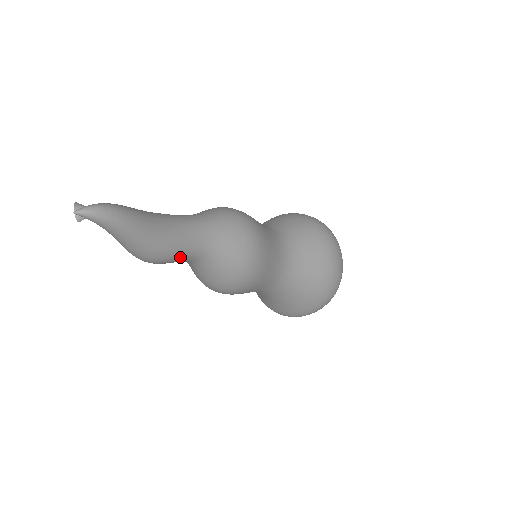
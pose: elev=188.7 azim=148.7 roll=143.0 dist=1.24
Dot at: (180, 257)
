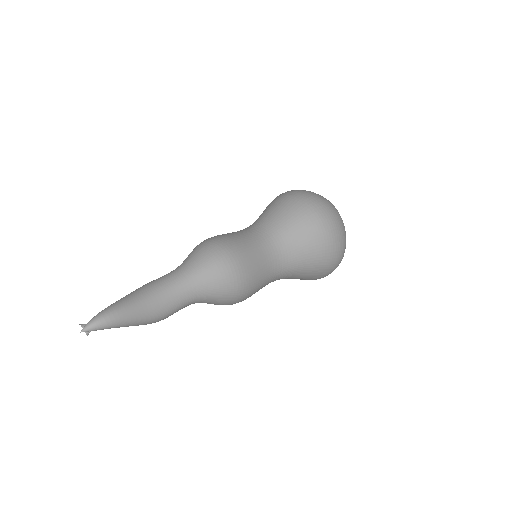
Dot at: (175, 312)
